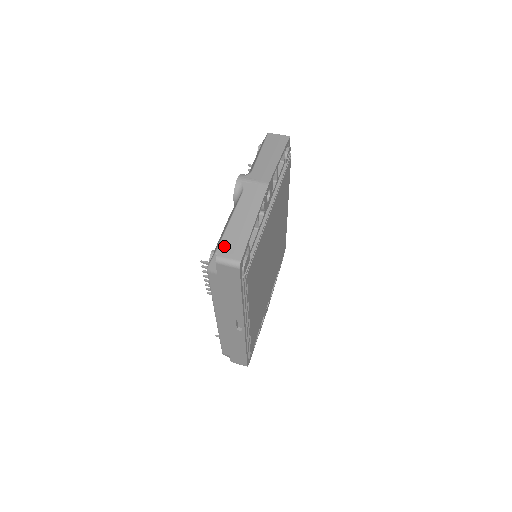
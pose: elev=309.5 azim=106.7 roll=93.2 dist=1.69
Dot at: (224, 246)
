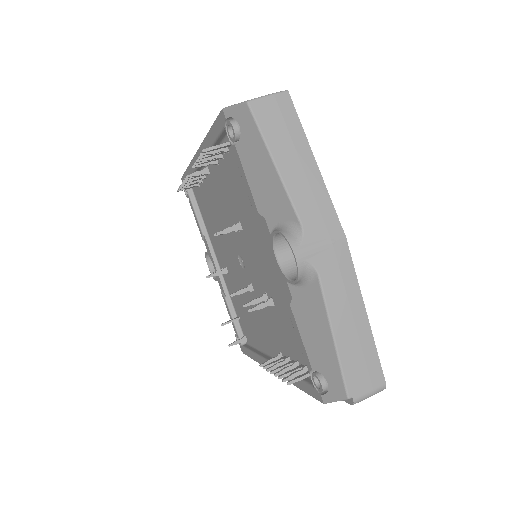
Dot at: (353, 381)
